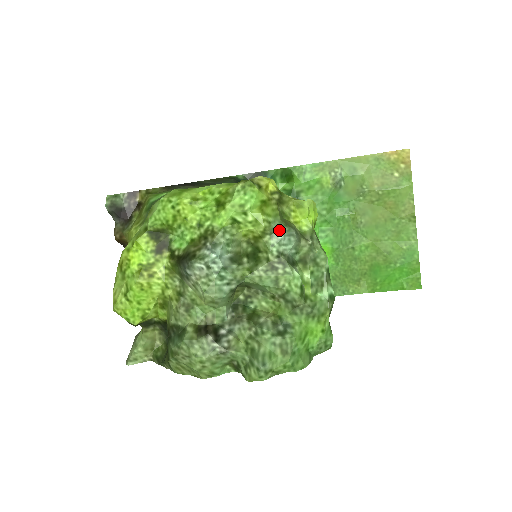
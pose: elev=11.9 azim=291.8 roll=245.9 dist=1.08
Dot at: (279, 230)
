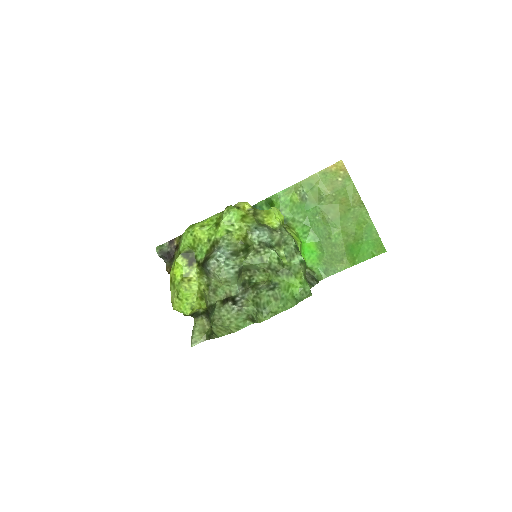
Dot at: (256, 229)
